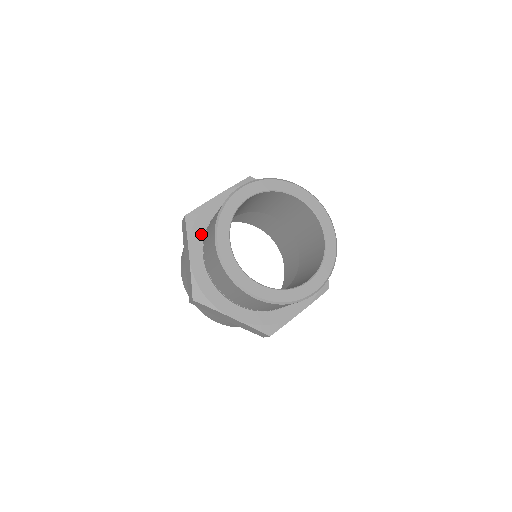
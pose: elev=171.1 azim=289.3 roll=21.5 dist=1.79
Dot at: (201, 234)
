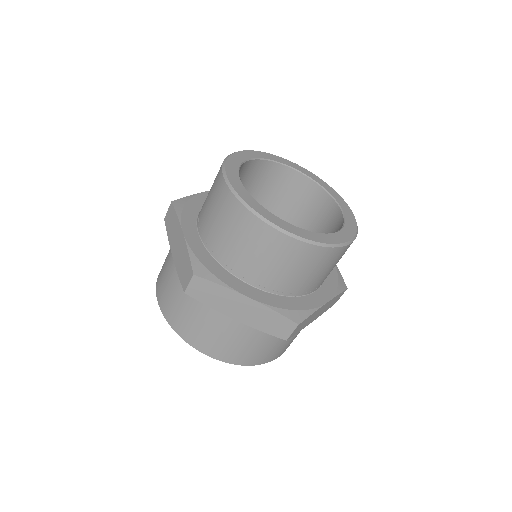
Dot at: (193, 217)
